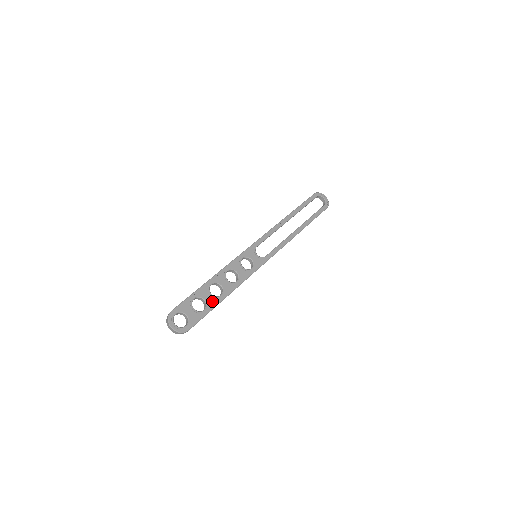
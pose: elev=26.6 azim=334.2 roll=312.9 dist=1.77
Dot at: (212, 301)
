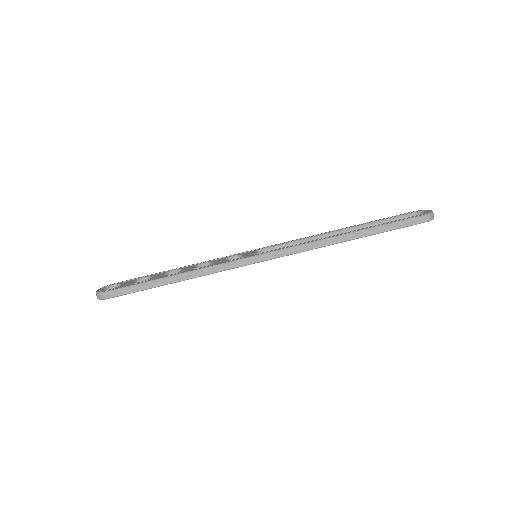
Dot at: (157, 278)
